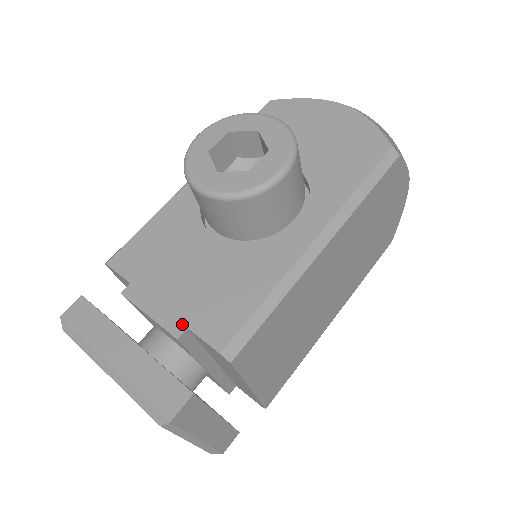
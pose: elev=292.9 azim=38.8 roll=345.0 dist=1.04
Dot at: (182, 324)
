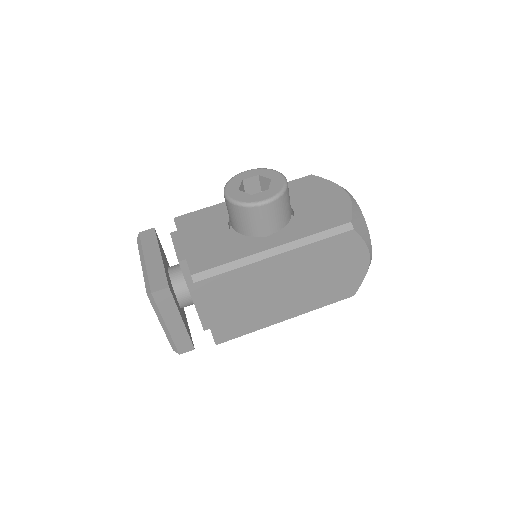
Dot at: (185, 256)
